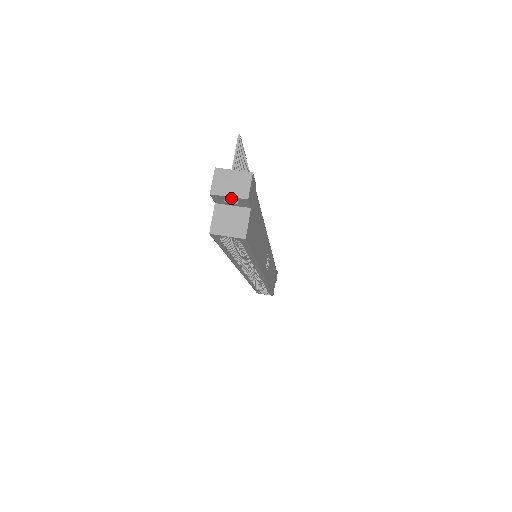
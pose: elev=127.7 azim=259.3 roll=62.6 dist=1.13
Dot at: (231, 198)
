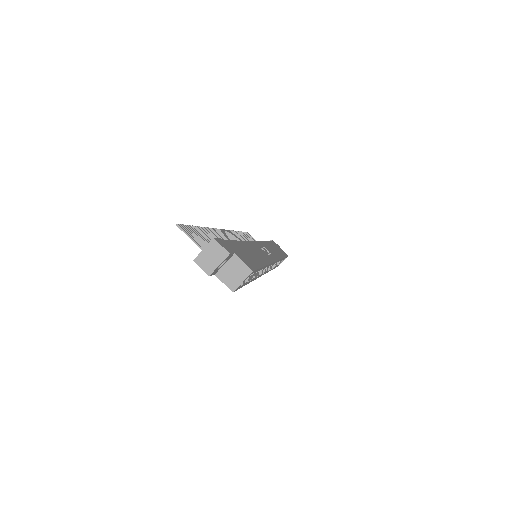
Dot at: occluded
